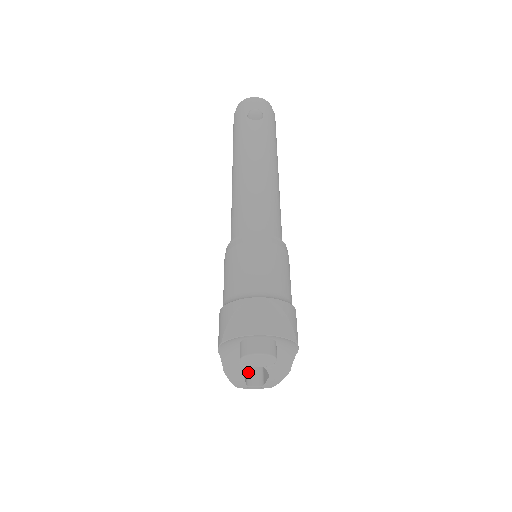
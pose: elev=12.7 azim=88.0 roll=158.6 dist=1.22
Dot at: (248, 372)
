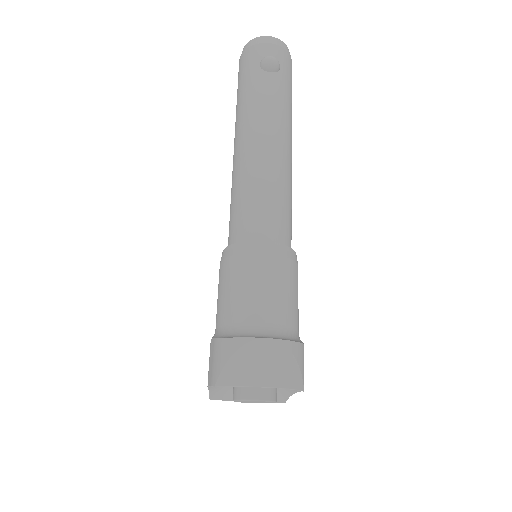
Dot at: occluded
